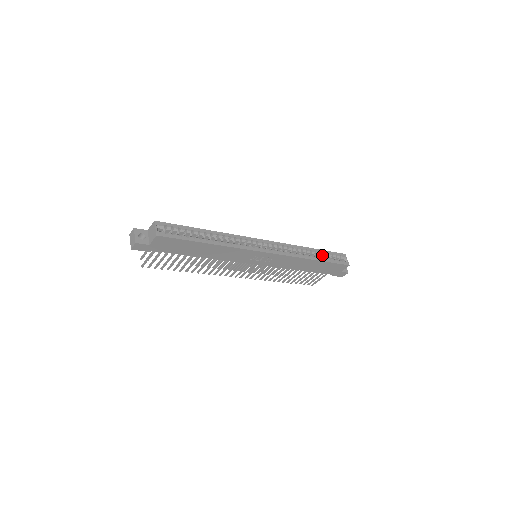
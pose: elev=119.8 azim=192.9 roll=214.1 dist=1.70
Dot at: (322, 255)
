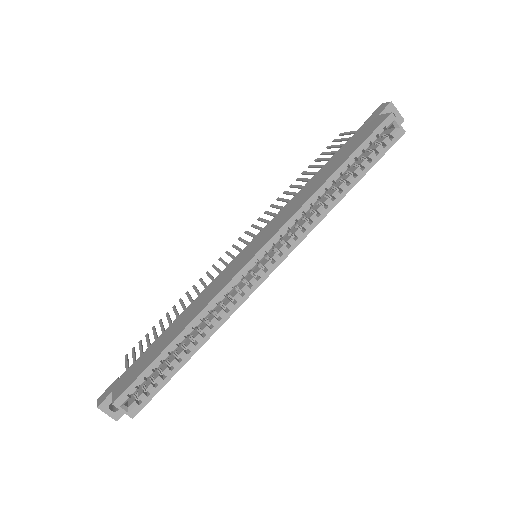
Dot at: (353, 164)
